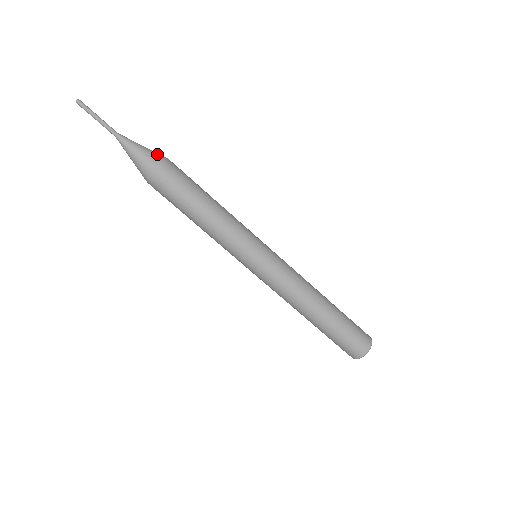
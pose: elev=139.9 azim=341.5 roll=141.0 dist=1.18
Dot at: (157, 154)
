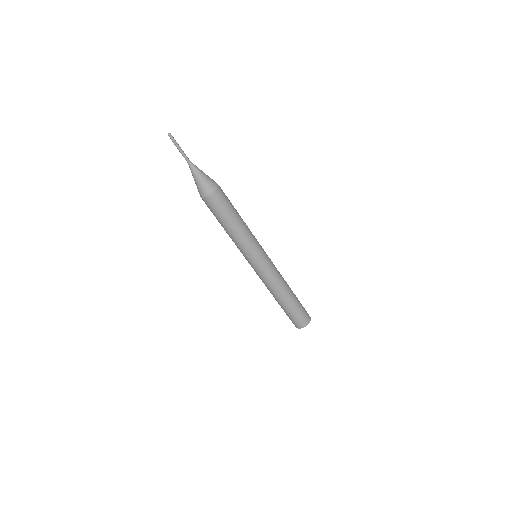
Dot at: (211, 184)
